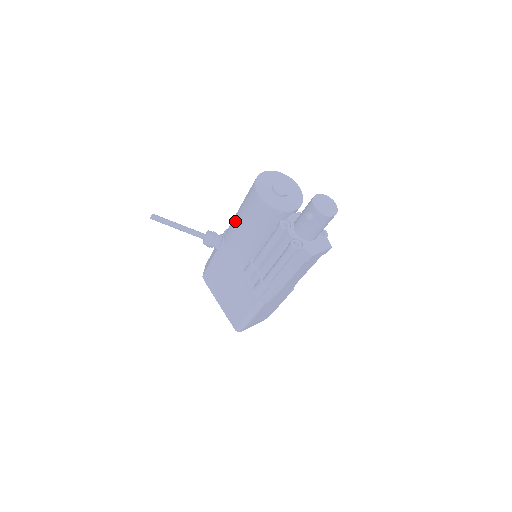
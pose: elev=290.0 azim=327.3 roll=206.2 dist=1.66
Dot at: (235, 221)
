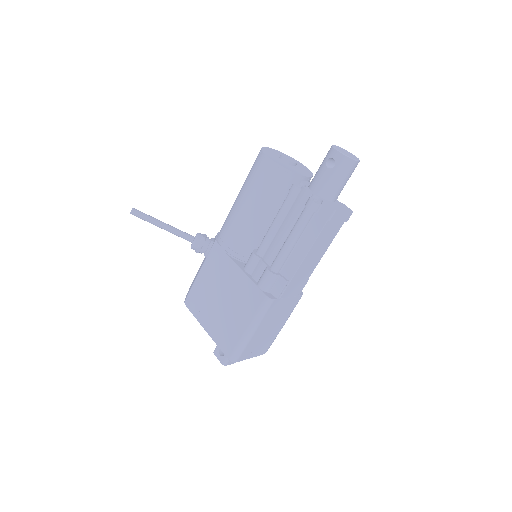
Dot at: (234, 206)
